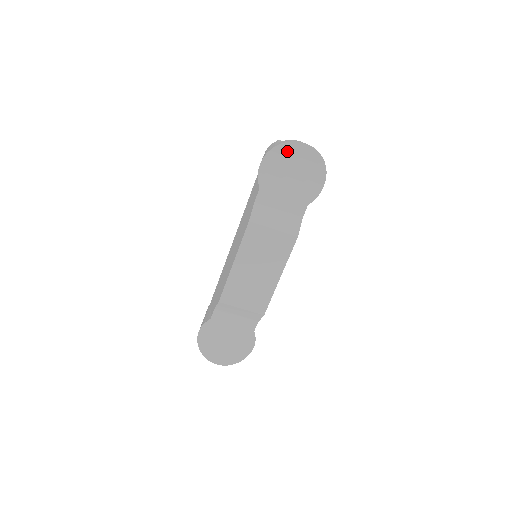
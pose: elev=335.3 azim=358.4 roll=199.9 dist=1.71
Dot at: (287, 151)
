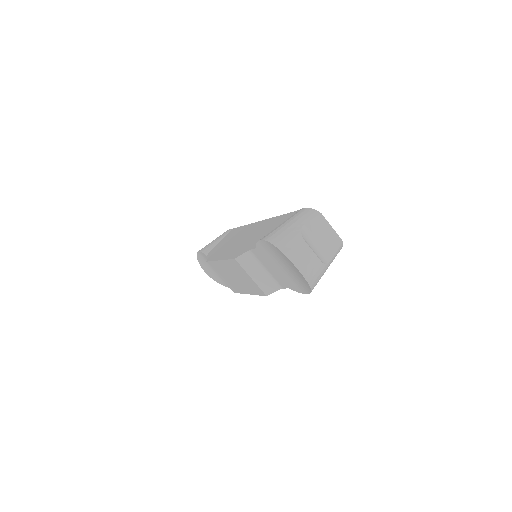
Dot at: (284, 257)
